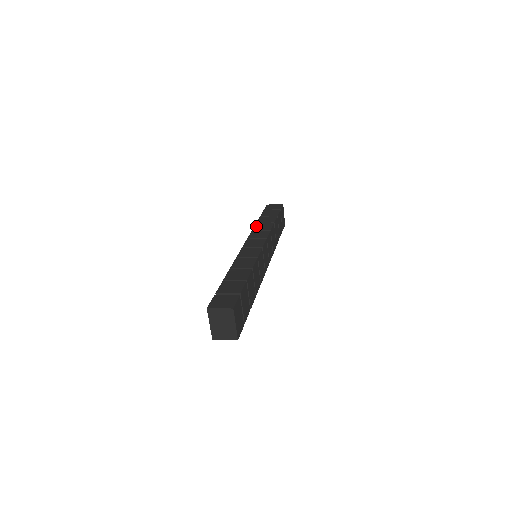
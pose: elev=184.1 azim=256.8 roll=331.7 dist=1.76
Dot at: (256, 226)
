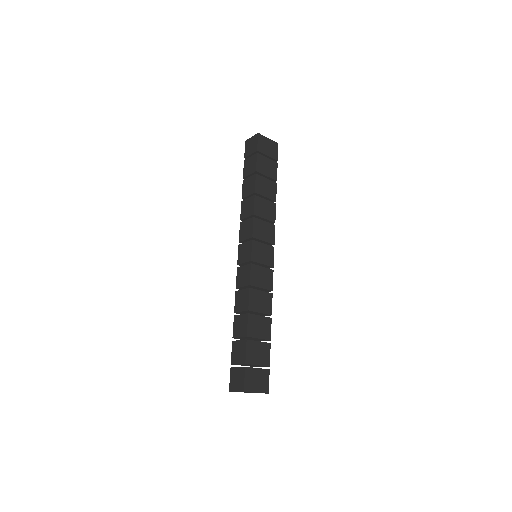
Dot at: (242, 208)
